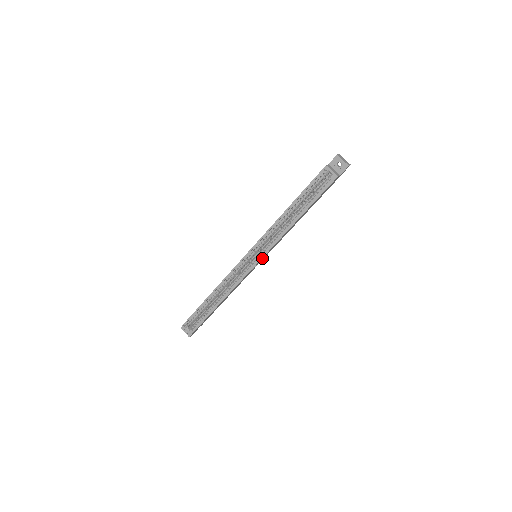
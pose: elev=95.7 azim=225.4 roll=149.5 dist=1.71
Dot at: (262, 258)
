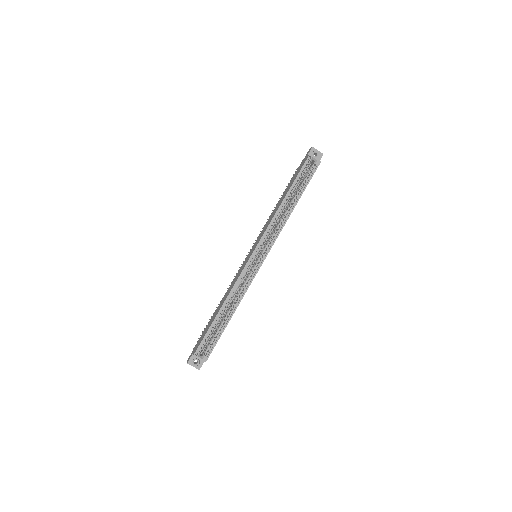
Dot at: occluded
